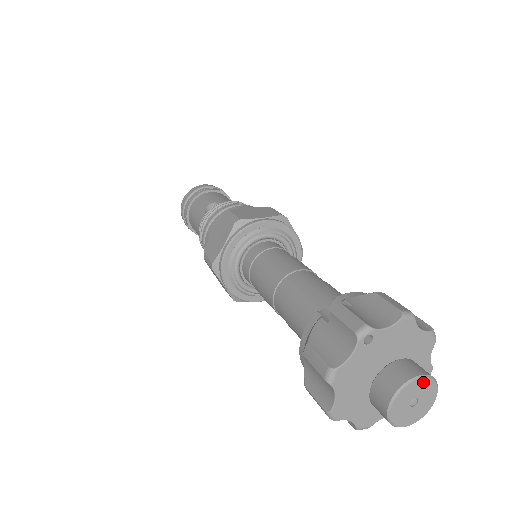
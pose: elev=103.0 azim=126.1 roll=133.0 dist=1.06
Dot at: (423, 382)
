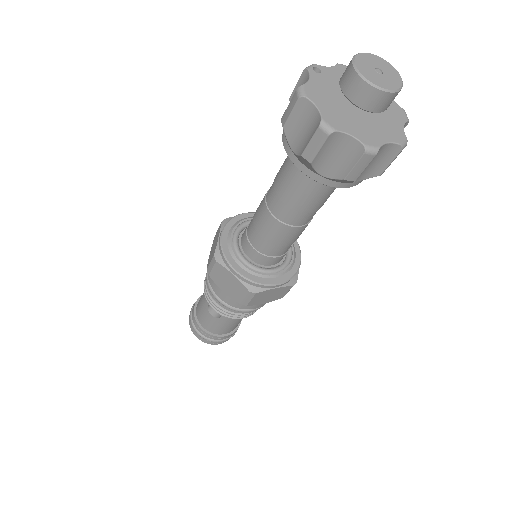
Dot at: (373, 57)
